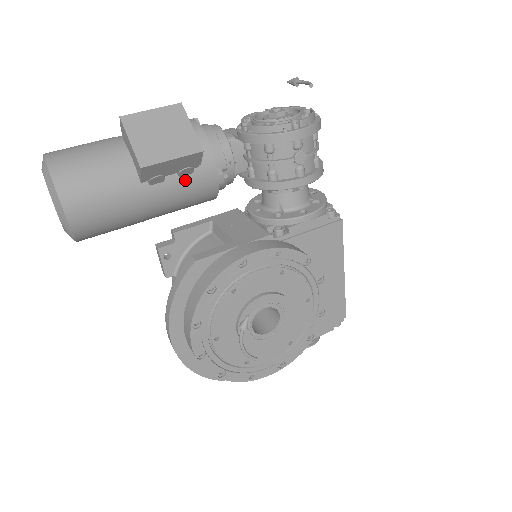
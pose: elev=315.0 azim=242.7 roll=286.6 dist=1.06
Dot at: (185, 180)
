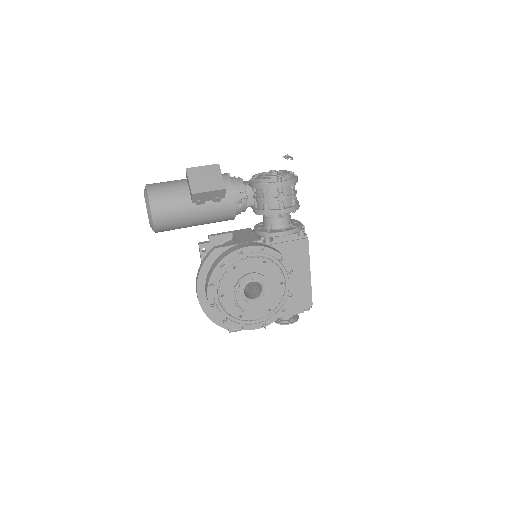
Dot at: (216, 204)
